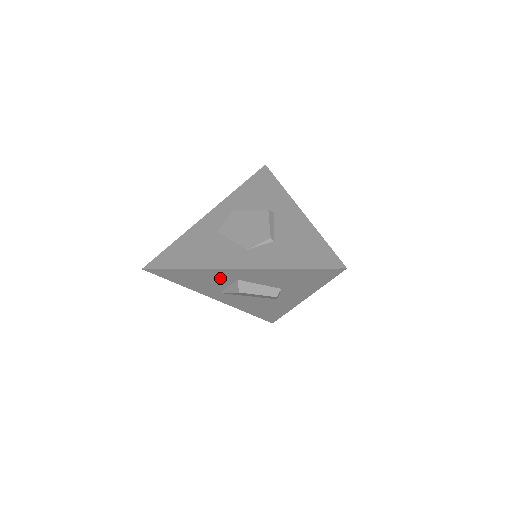
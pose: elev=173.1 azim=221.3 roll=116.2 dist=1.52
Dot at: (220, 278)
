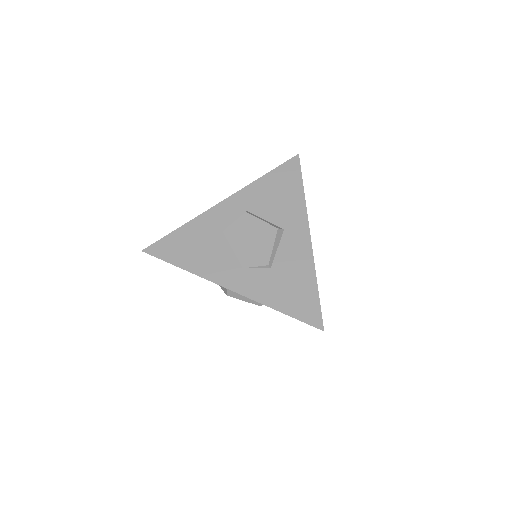
Dot at: occluded
